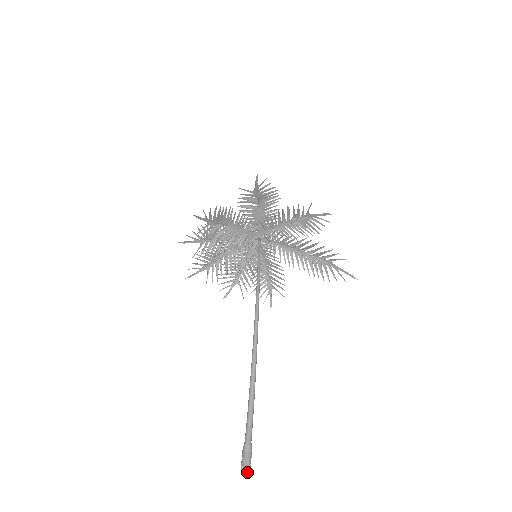
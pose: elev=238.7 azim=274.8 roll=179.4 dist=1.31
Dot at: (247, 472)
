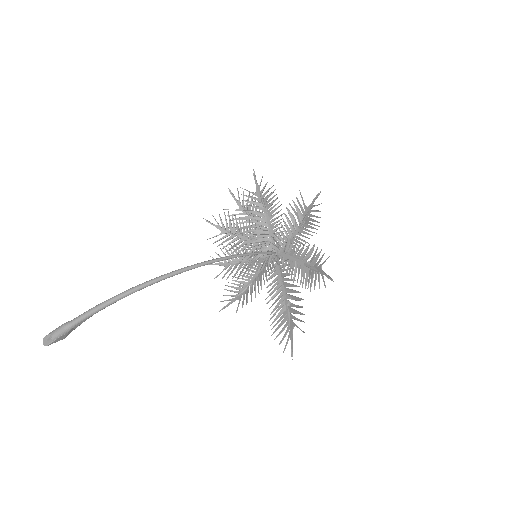
Dot at: (45, 344)
